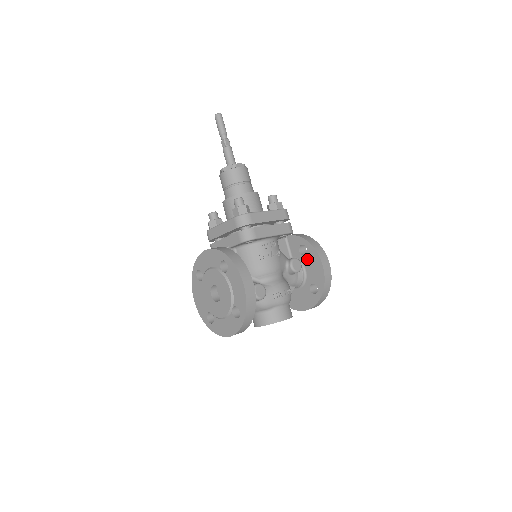
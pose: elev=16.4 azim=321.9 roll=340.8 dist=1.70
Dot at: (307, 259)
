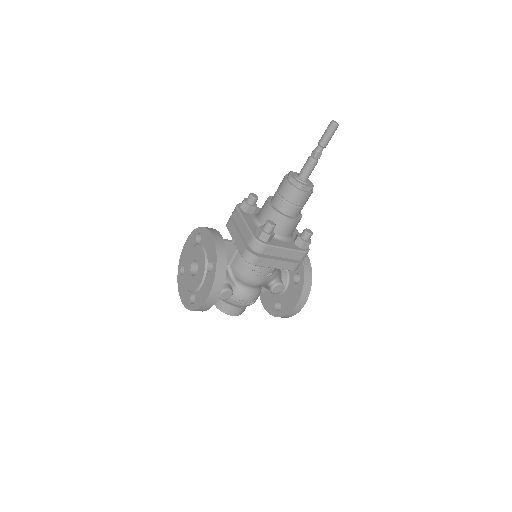
Dot at: (293, 287)
